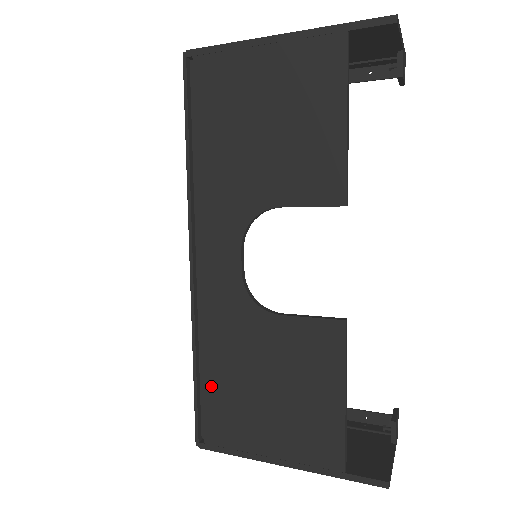
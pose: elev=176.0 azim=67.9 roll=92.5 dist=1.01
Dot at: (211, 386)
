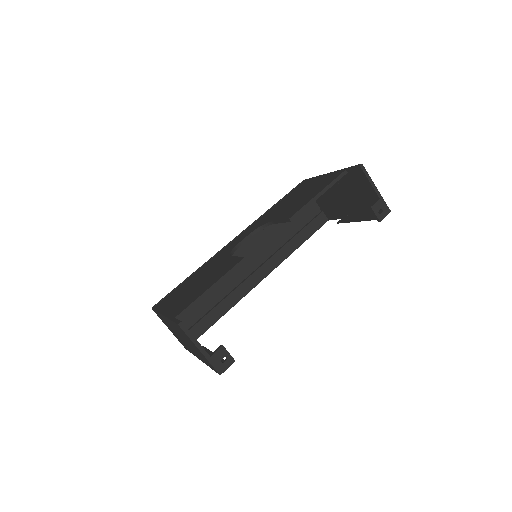
Dot at: (184, 283)
